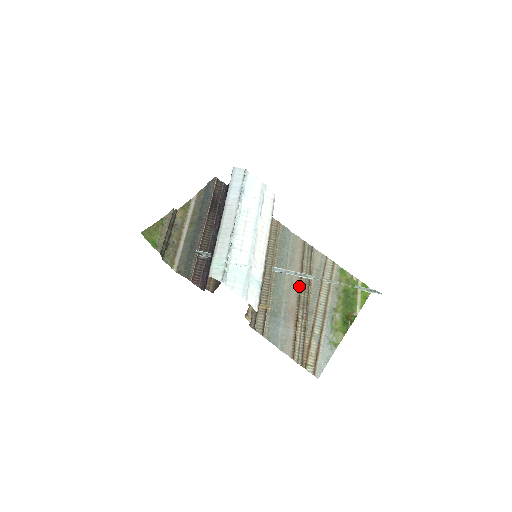
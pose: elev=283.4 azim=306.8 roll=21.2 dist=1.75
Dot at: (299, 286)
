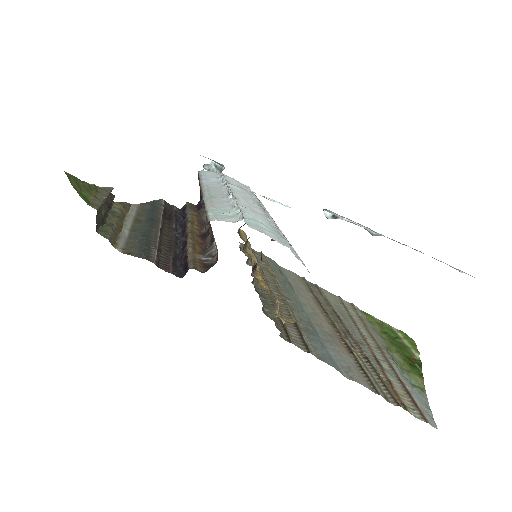
Dot at: (324, 313)
